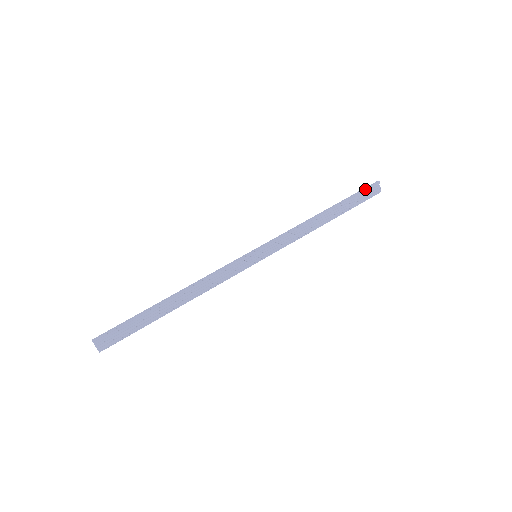
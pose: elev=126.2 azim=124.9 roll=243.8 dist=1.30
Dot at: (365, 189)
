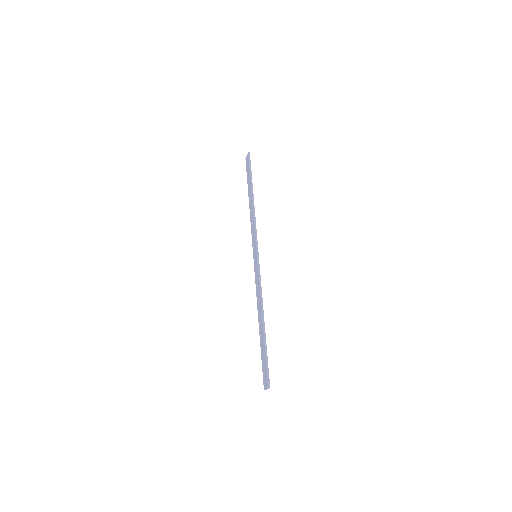
Dot at: occluded
